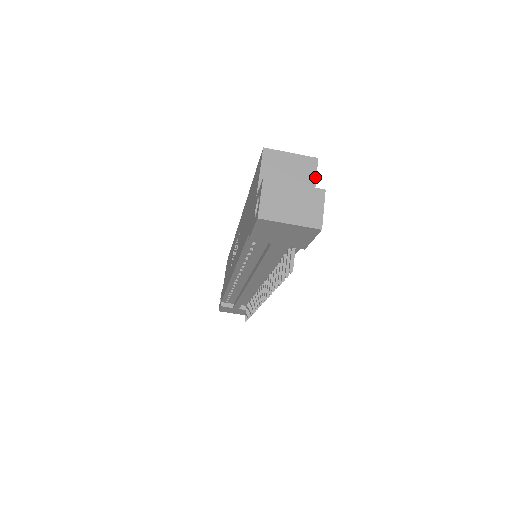
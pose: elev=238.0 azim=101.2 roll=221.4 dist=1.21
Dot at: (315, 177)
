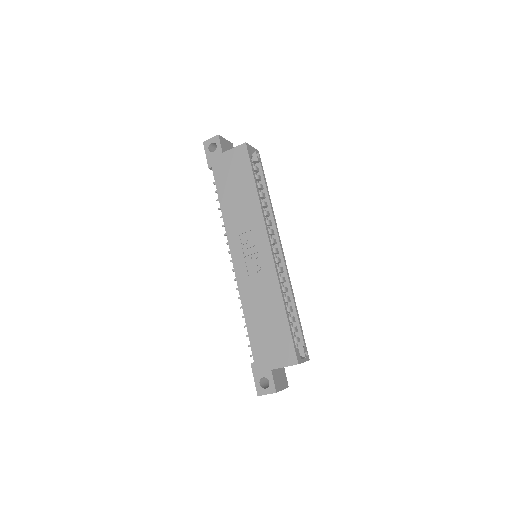
Dot at: occluded
